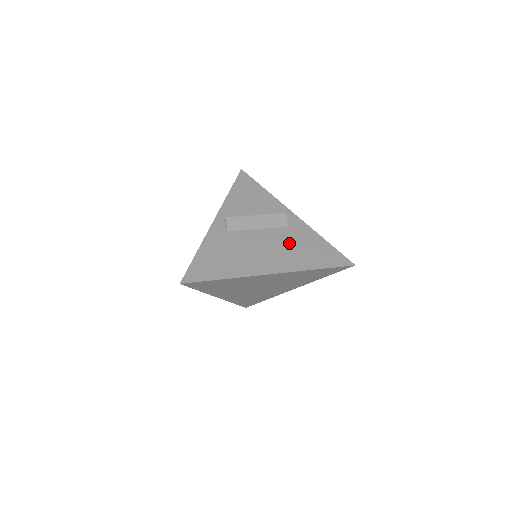
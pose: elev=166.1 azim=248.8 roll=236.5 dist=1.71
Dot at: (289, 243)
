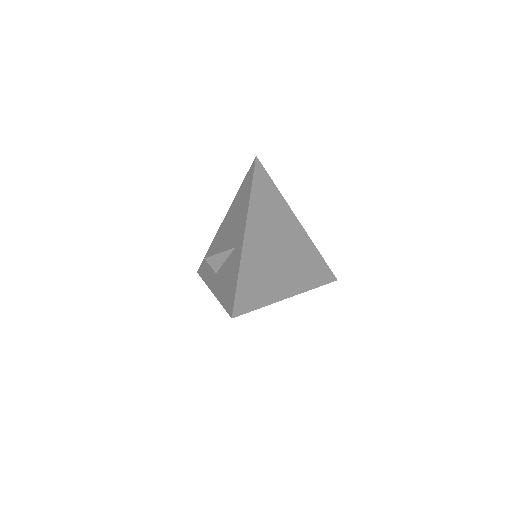
Dot at: occluded
